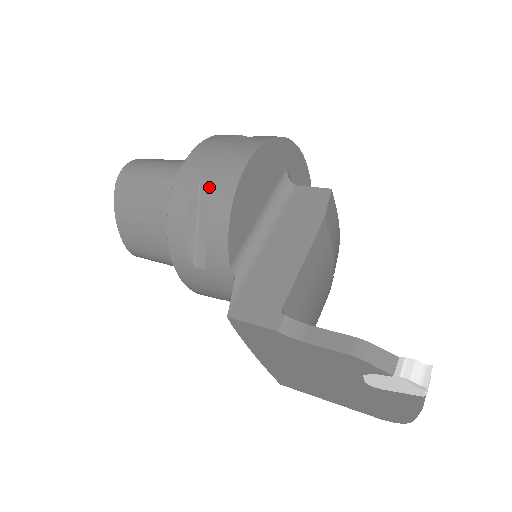
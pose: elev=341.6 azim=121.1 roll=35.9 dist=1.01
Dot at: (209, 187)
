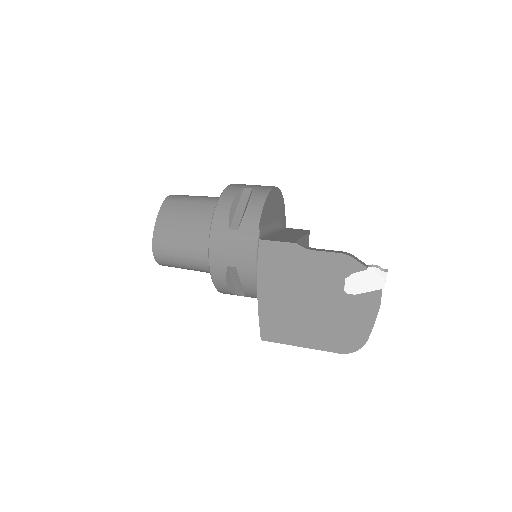
Dot at: (251, 191)
